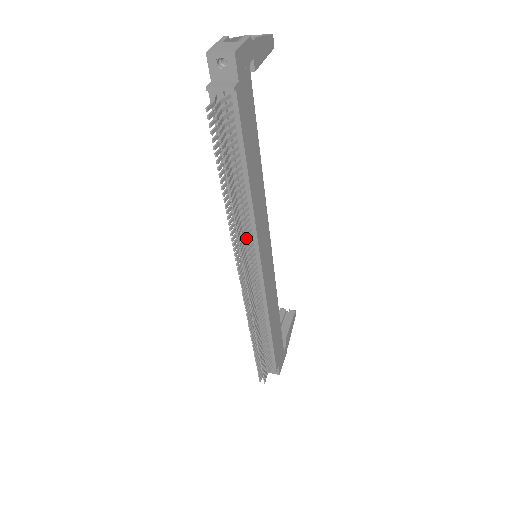
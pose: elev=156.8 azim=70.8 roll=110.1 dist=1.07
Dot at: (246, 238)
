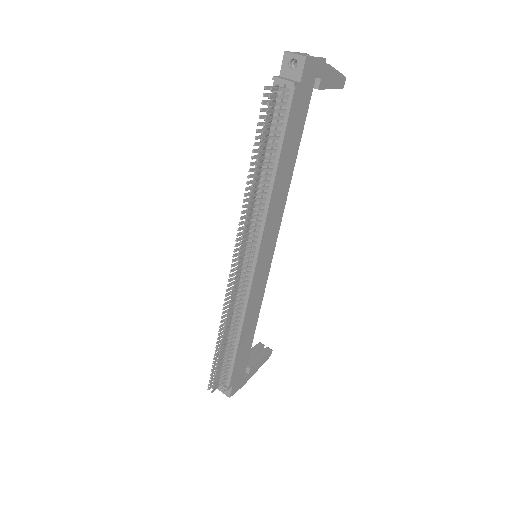
Dot at: (253, 226)
